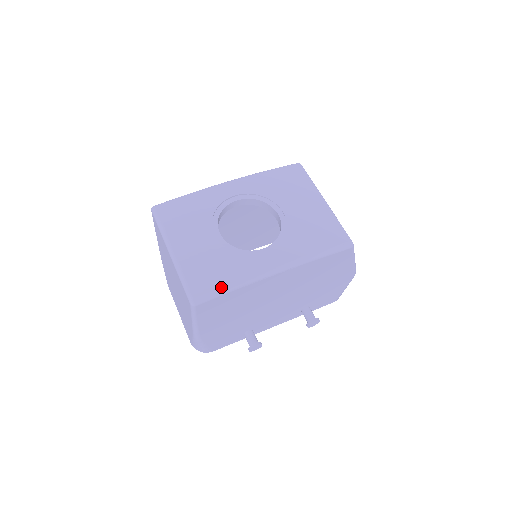
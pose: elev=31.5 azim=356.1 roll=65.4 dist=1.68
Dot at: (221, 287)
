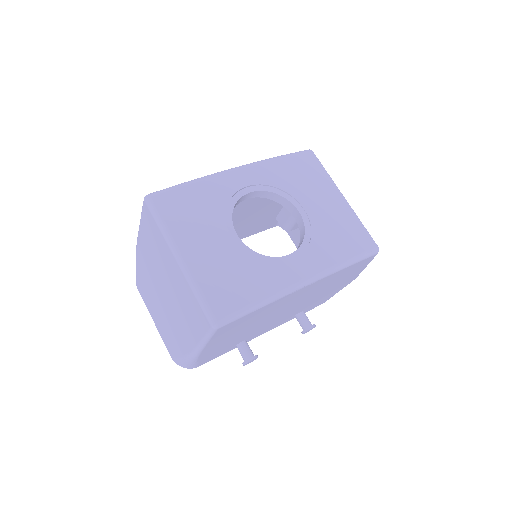
Dot at: (248, 304)
